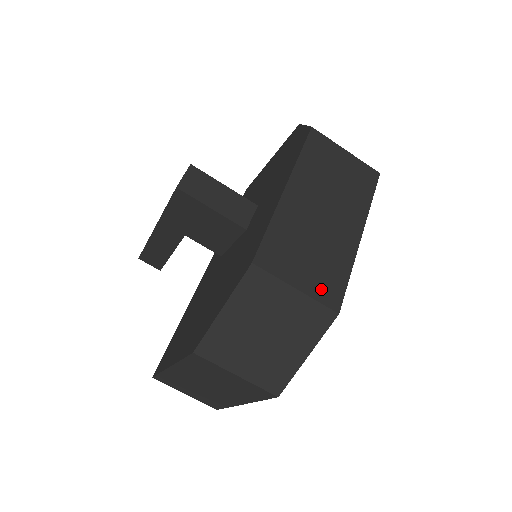
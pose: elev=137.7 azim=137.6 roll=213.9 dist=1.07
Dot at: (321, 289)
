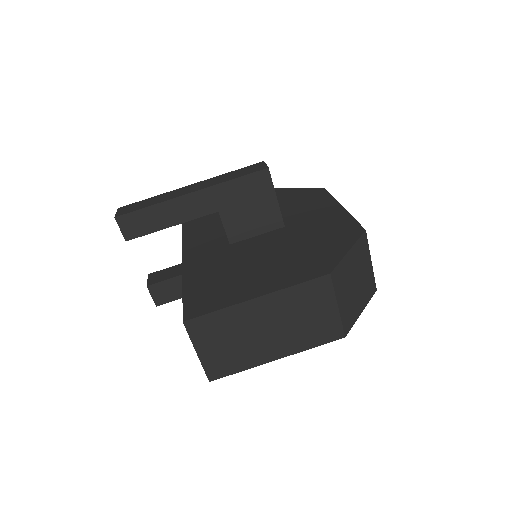
Dot at: occluded
